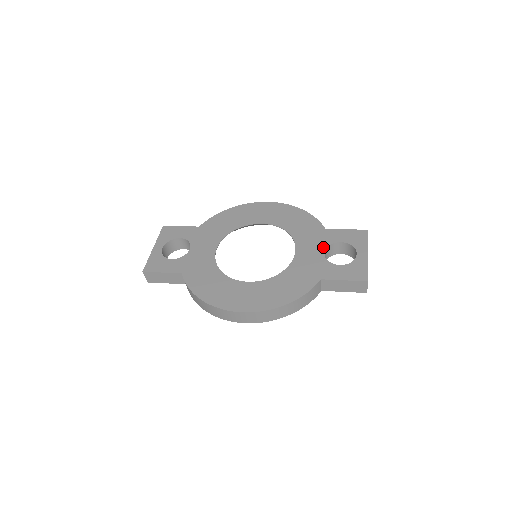
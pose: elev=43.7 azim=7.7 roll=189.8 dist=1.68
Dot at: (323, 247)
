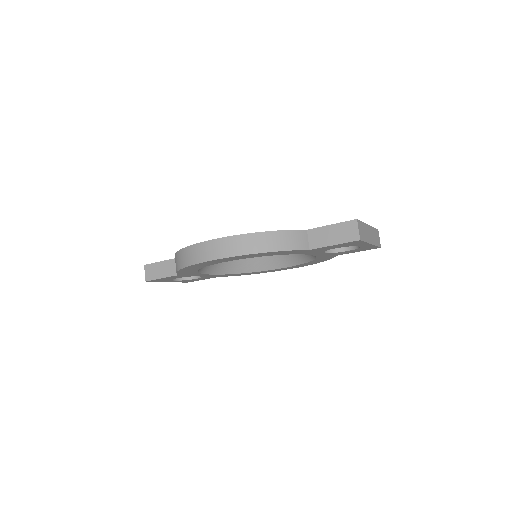
Dot at: occluded
